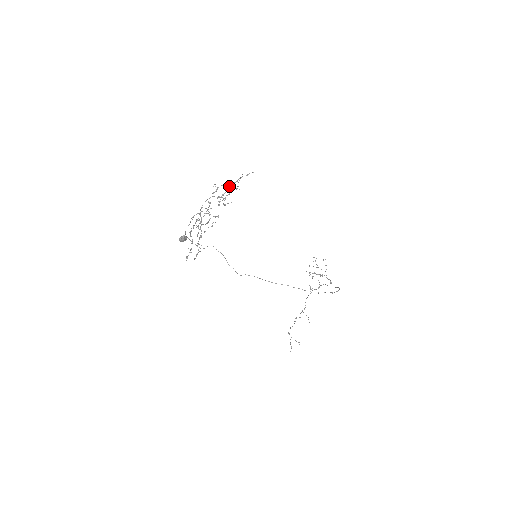
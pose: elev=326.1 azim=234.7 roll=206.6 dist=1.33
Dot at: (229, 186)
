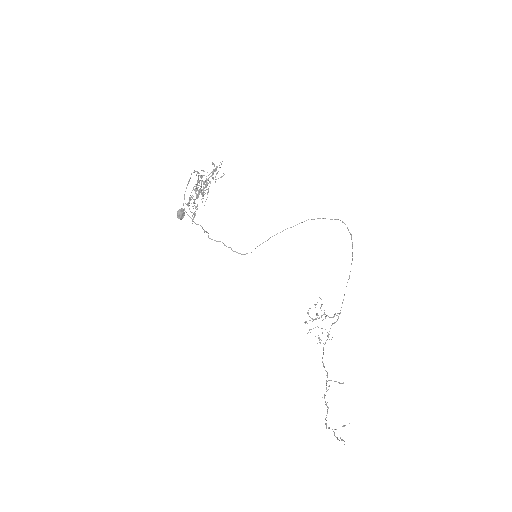
Dot at: (213, 164)
